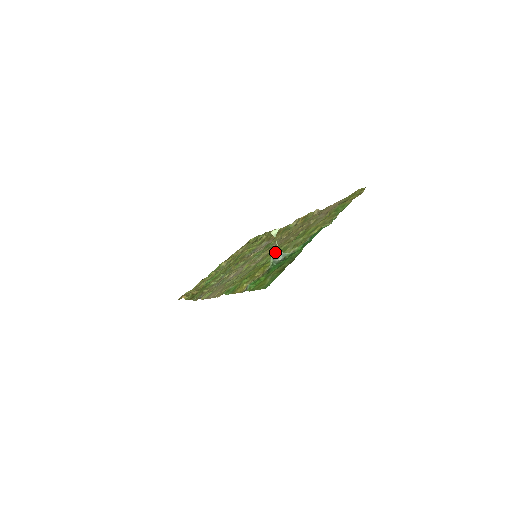
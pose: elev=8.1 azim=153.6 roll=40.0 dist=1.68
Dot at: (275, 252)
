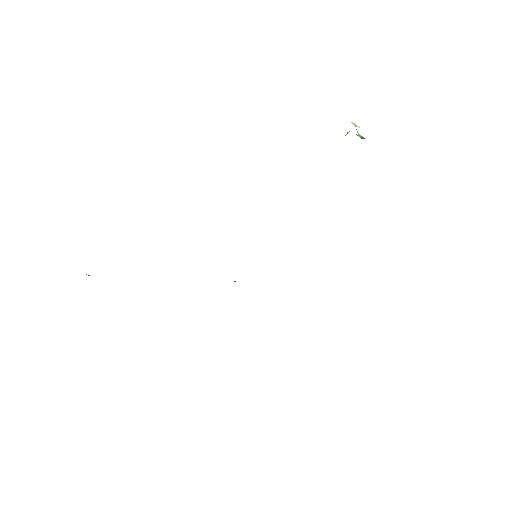
Dot at: occluded
